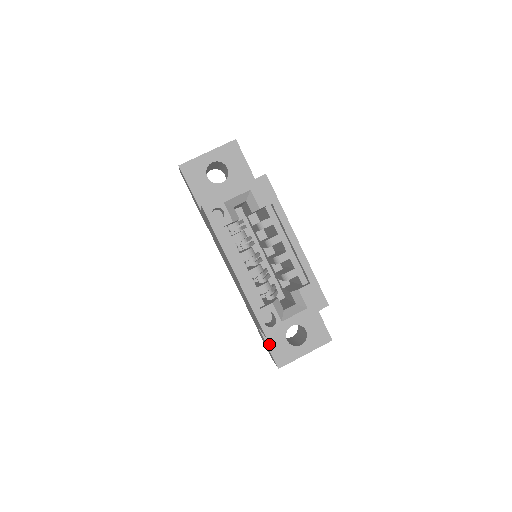
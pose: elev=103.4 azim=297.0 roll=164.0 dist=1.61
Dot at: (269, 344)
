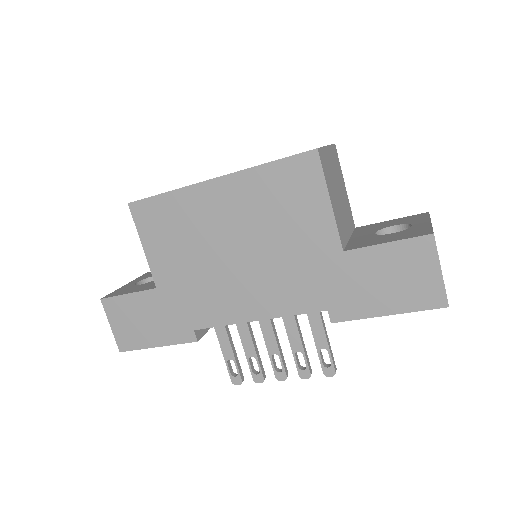
Dot at: (382, 243)
